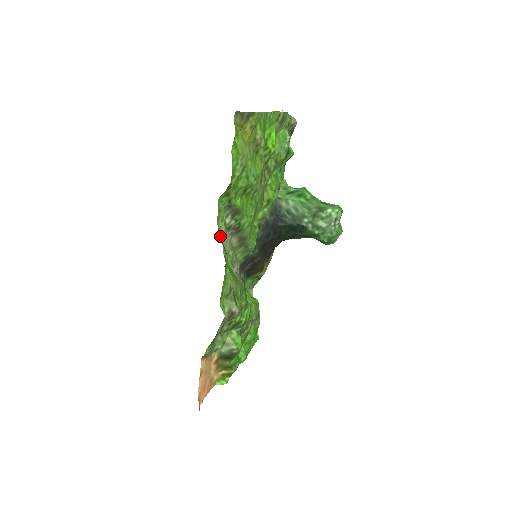
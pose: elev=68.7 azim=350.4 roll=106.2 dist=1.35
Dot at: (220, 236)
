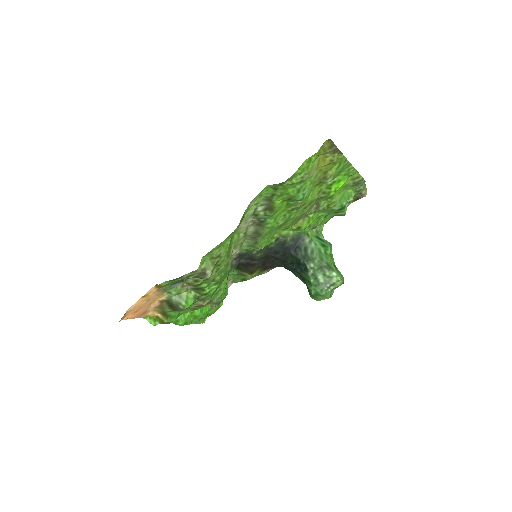
Dot at: (245, 212)
